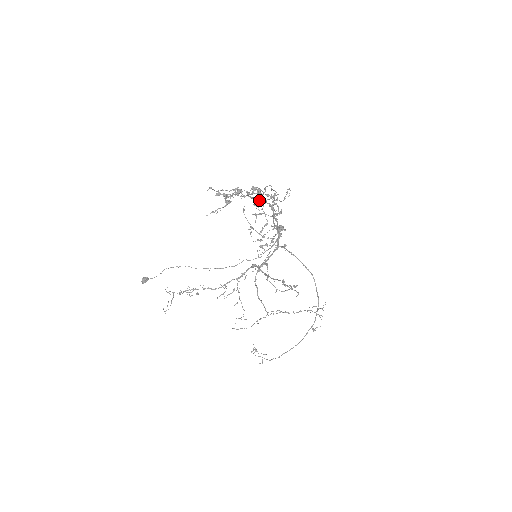
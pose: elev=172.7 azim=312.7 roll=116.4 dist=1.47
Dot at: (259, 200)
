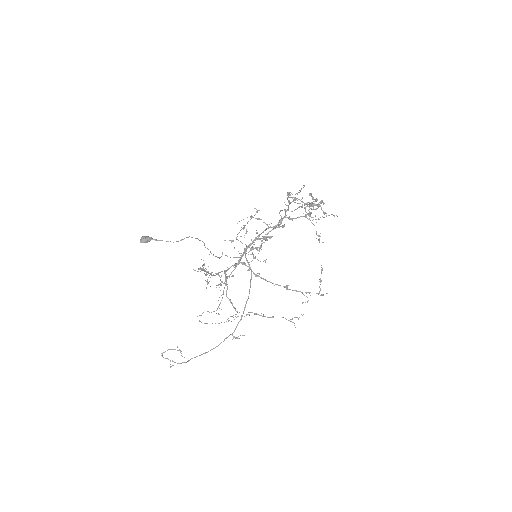
Dot at: (287, 209)
